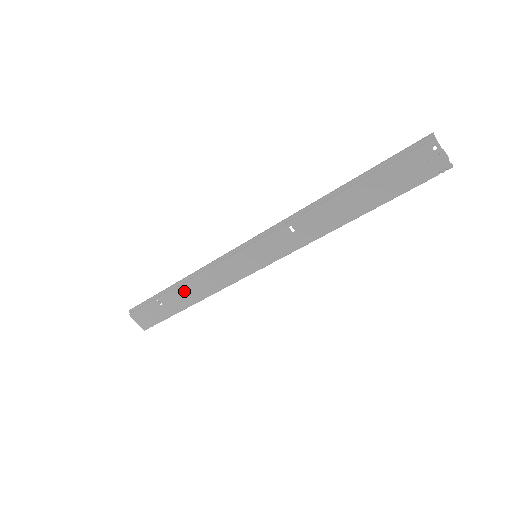
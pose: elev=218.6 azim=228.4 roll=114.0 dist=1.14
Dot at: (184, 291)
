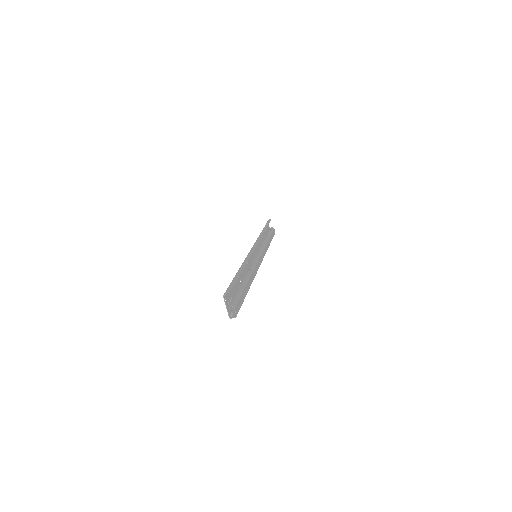
Dot at: (262, 236)
